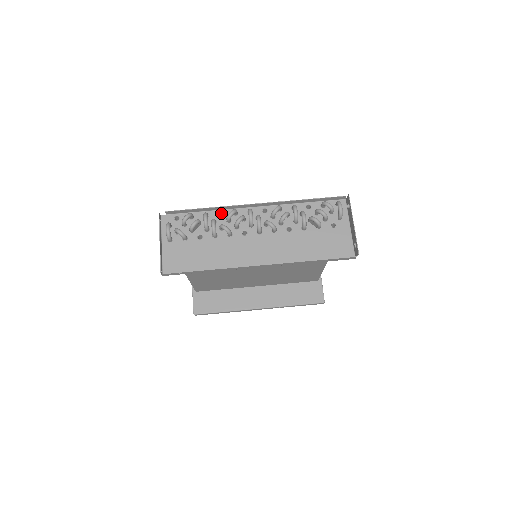
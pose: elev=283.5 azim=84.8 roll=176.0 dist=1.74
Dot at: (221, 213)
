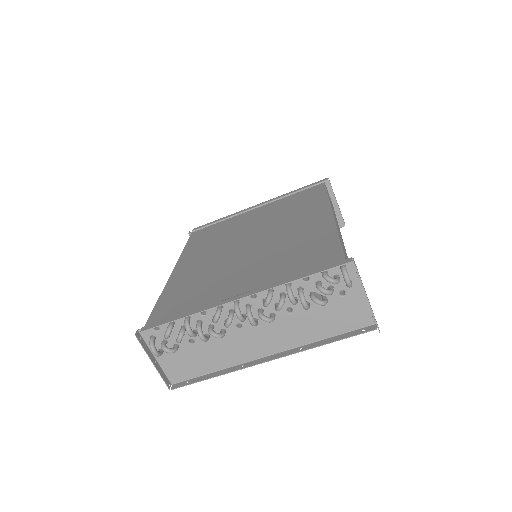
Dot at: occluded
